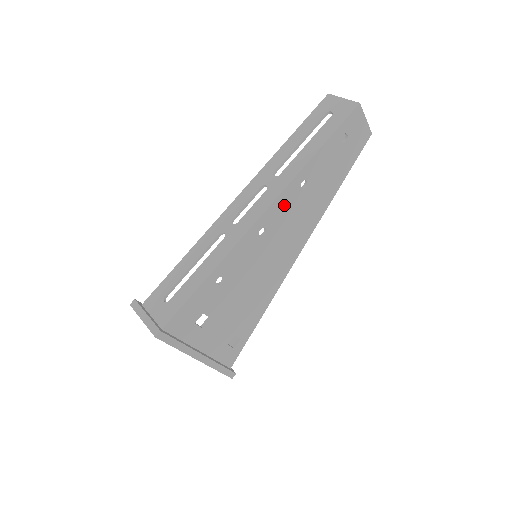
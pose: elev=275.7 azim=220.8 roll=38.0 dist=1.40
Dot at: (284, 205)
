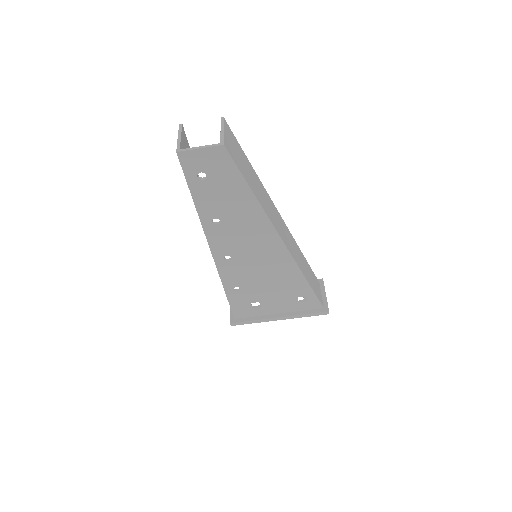
Dot at: (220, 239)
